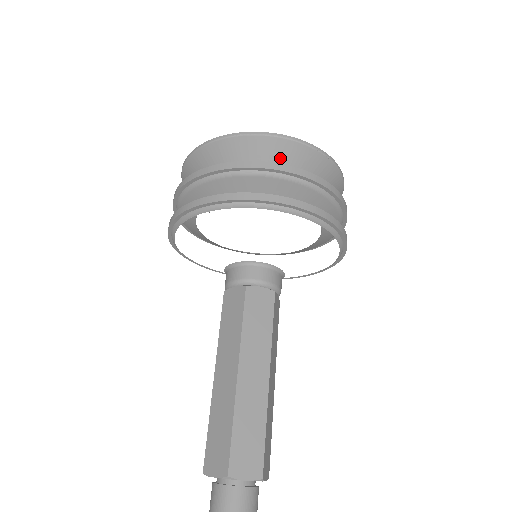
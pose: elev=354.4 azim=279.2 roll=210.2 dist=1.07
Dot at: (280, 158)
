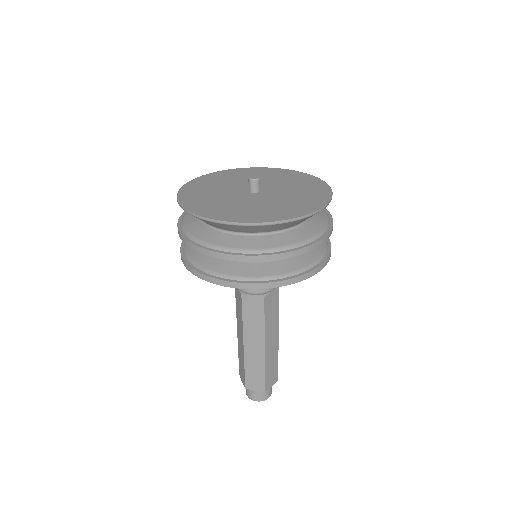
Dot at: occluded
